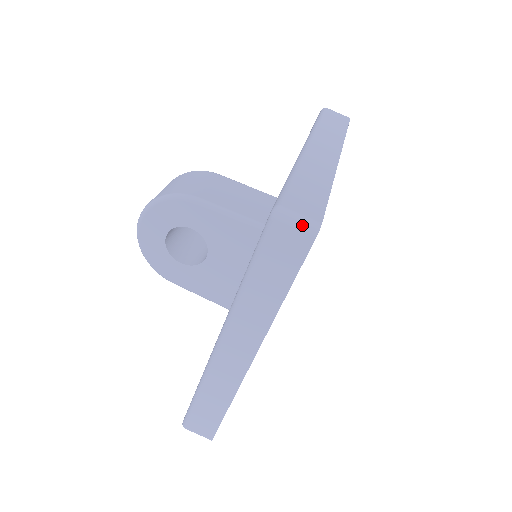
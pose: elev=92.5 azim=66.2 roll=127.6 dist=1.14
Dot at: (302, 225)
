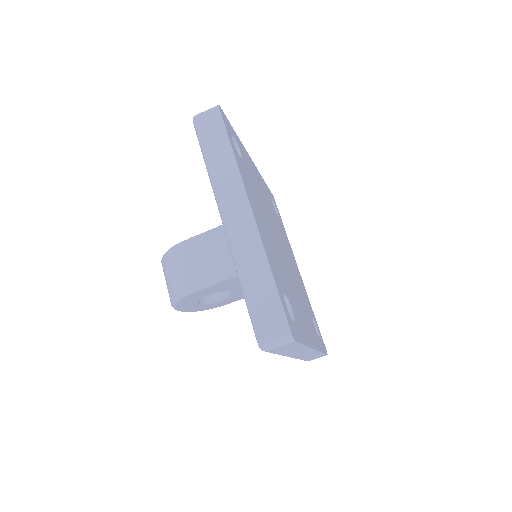
Dot at: (282, 343)
